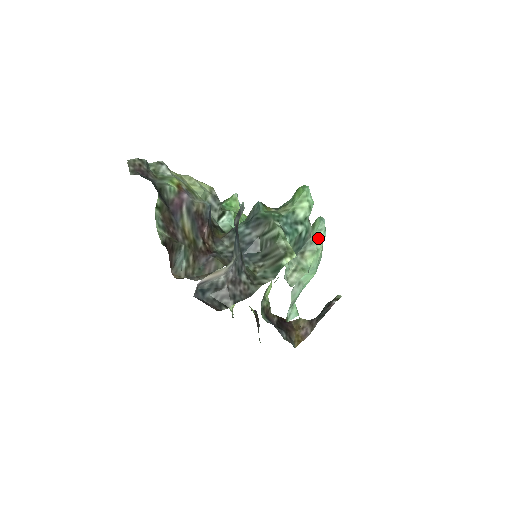
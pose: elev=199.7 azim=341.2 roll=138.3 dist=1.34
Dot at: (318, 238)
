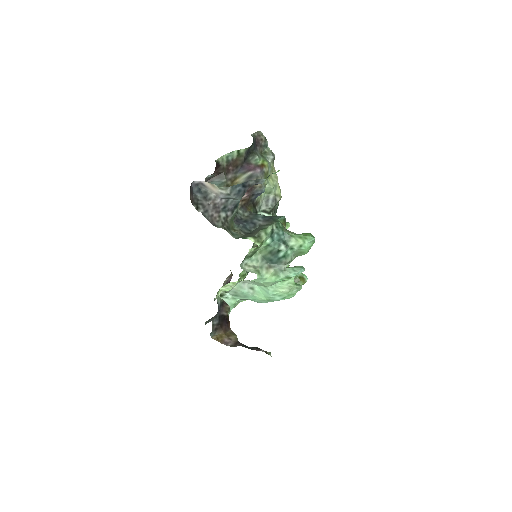
Dot at: (287, 271)
